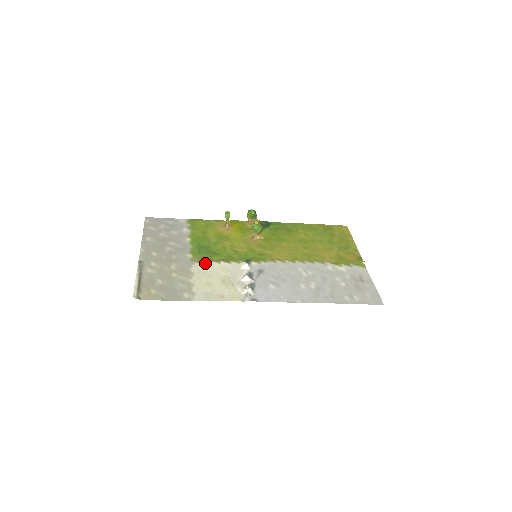
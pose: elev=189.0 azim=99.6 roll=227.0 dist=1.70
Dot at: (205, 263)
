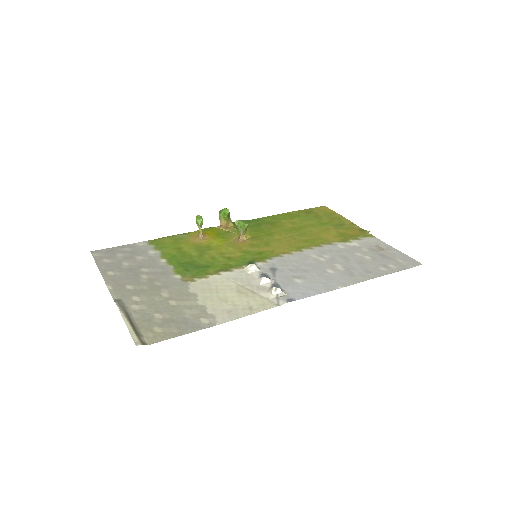
Dot at: (202, 279)
